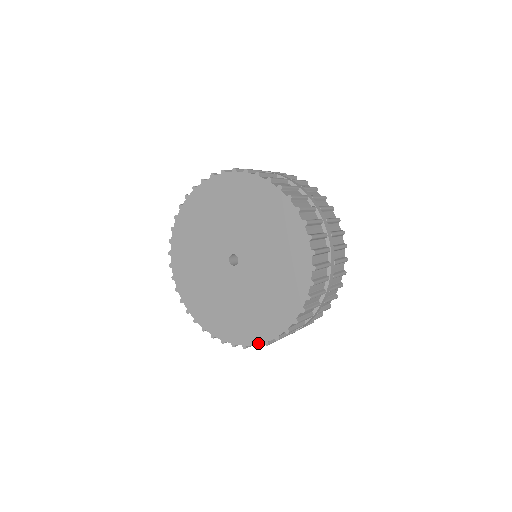
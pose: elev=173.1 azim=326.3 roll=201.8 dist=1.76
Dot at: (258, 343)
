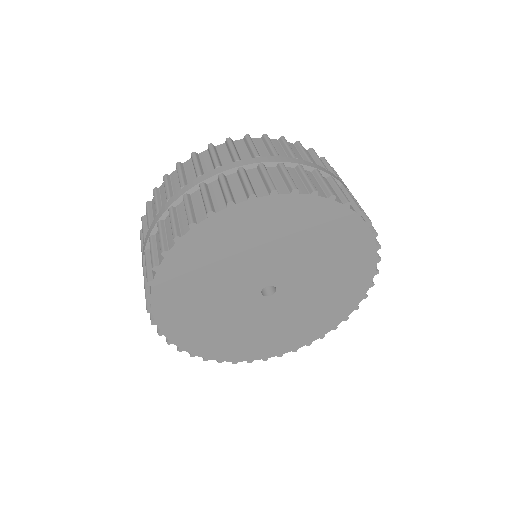
Dot at: (226, 361)
